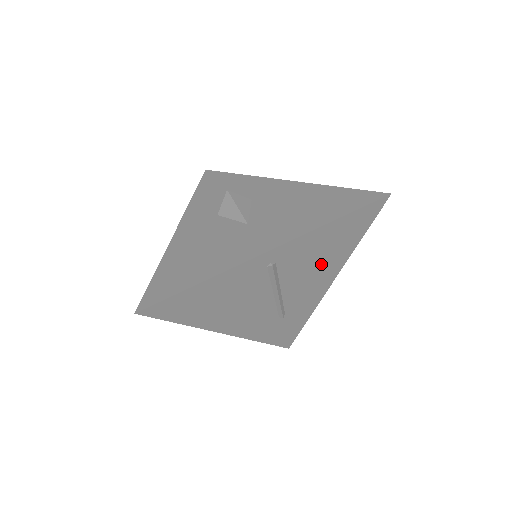
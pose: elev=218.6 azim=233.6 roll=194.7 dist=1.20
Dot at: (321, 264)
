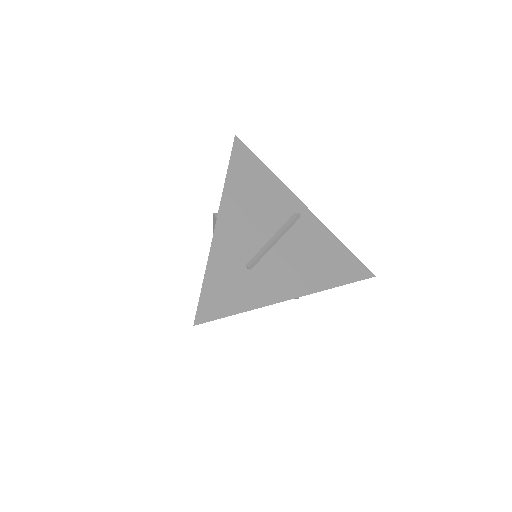
Dot at: (310, 265)
